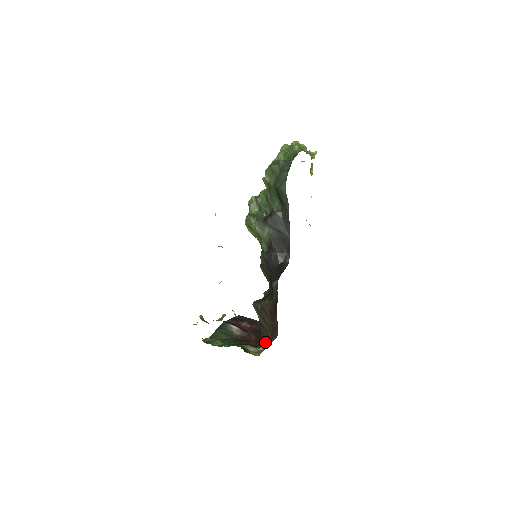
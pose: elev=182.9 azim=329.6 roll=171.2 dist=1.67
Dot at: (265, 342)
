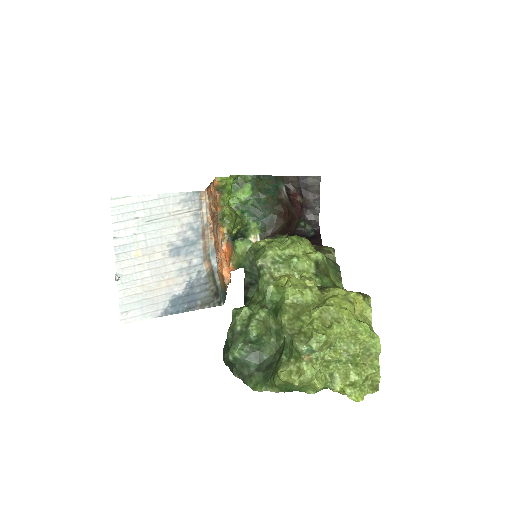
Dot at: occluded
